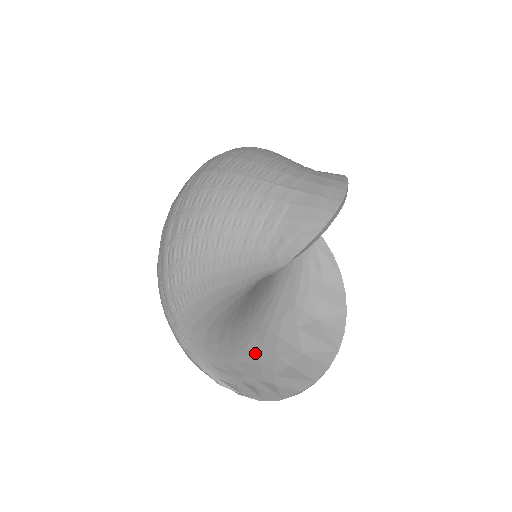
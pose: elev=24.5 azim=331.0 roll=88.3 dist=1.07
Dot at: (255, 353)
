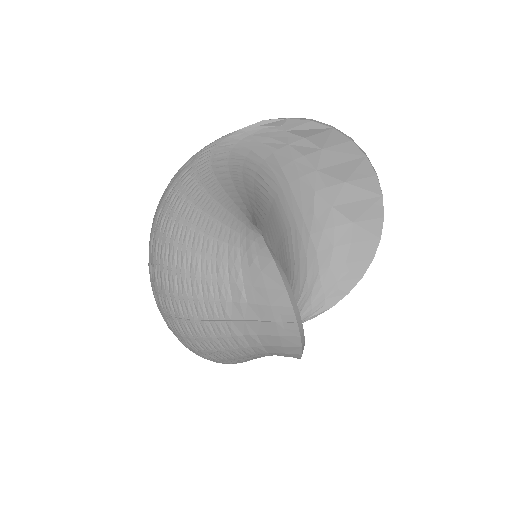
Dot at: (317, 266)
